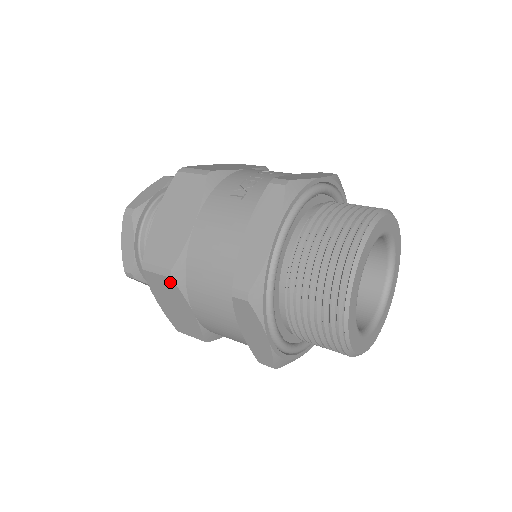
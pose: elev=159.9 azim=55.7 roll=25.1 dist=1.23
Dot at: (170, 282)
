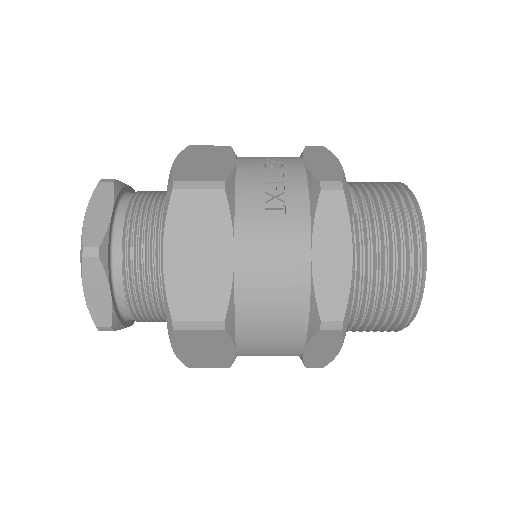
Dot at: (219, 333)
